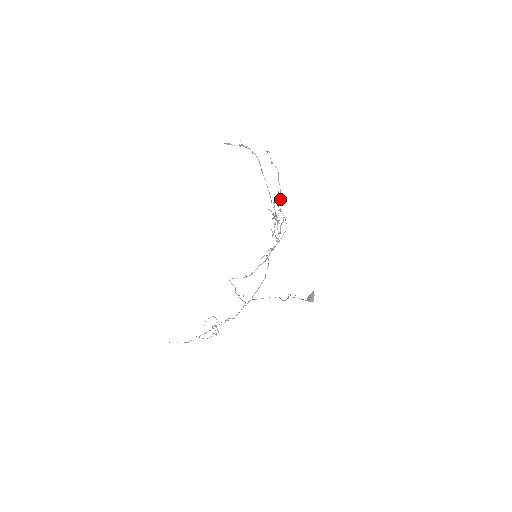
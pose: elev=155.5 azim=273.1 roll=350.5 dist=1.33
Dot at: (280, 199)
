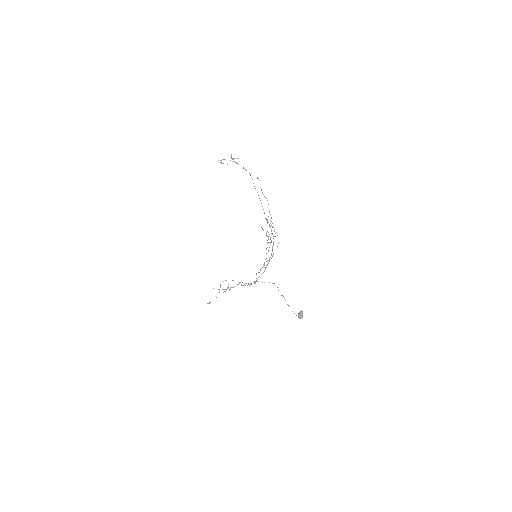
Dot at: (272, 223)
